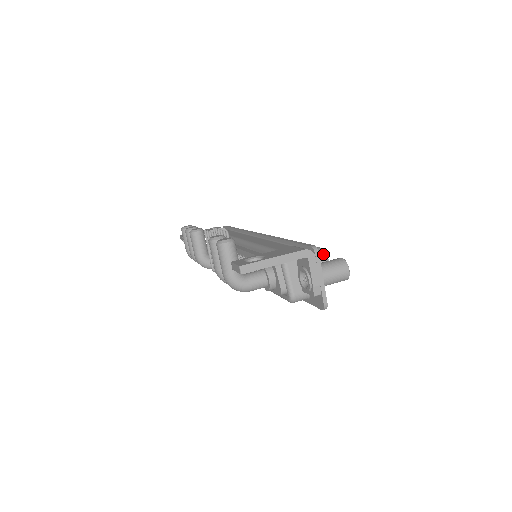
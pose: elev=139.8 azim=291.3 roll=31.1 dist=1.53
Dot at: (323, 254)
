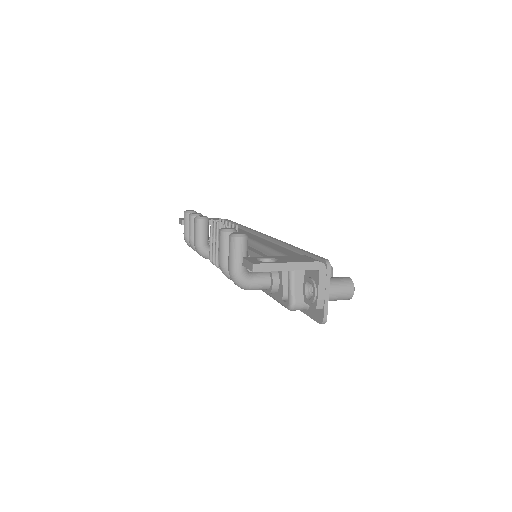
Dot at: occluded
